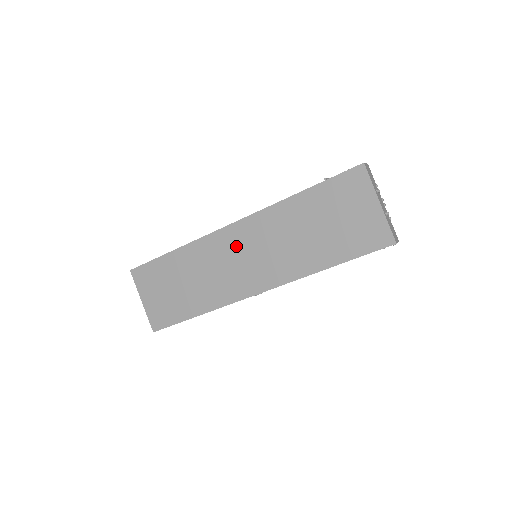
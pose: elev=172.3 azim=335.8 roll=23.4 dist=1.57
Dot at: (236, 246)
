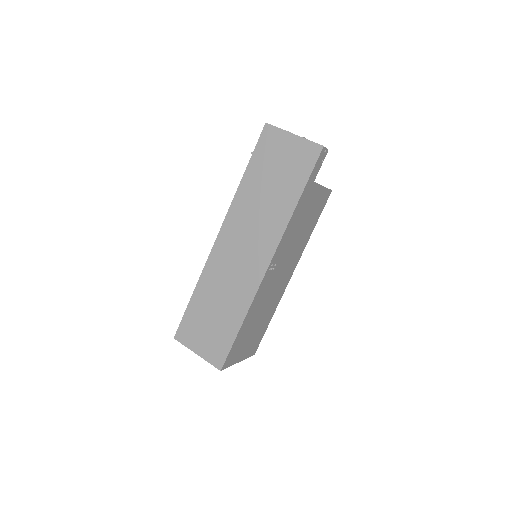
Dot at: (231, 247)
